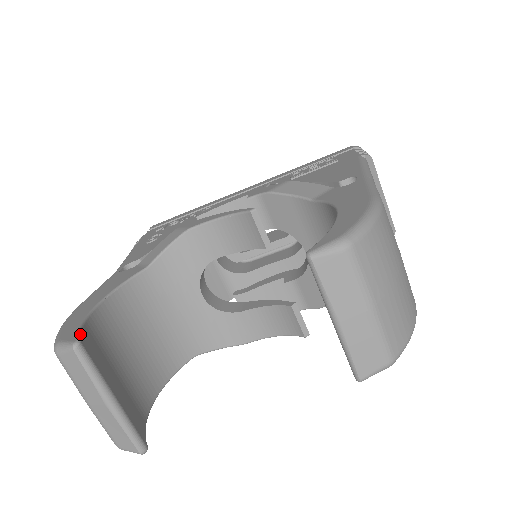
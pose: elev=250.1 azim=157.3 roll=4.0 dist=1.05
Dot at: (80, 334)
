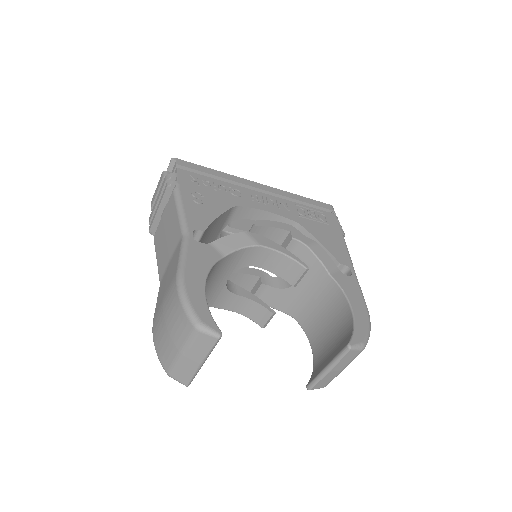
Dot at: occluded
